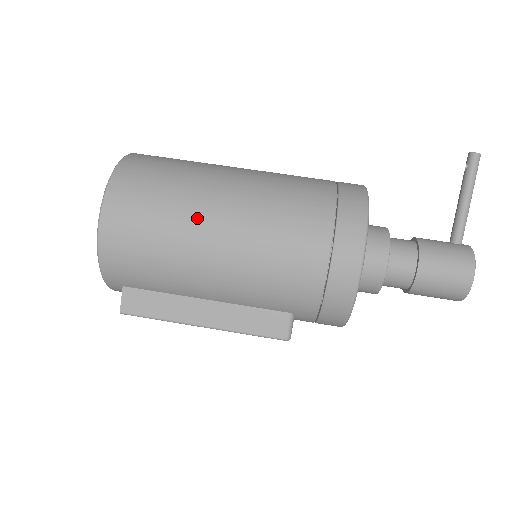
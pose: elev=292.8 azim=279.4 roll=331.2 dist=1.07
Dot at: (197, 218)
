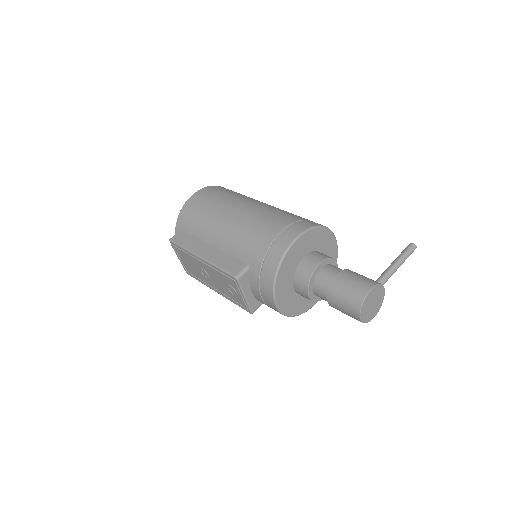
Dot at: (236, 201)
